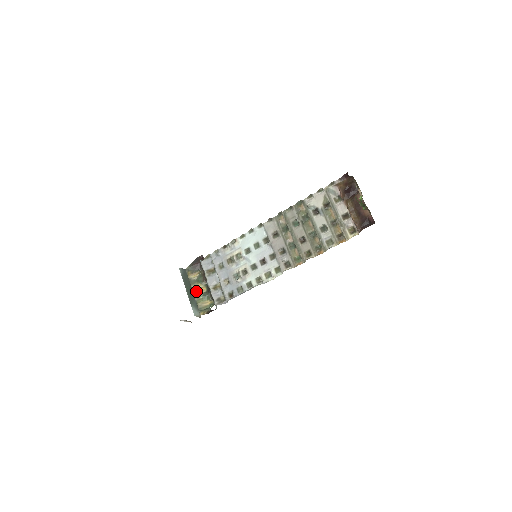
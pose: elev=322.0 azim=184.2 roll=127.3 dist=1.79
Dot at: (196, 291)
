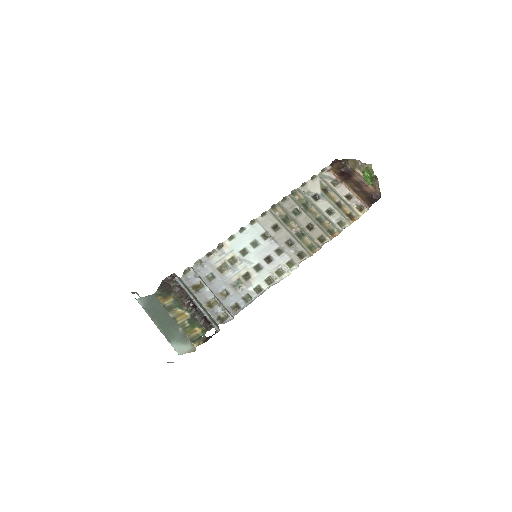
Dot at: (177, 319)
